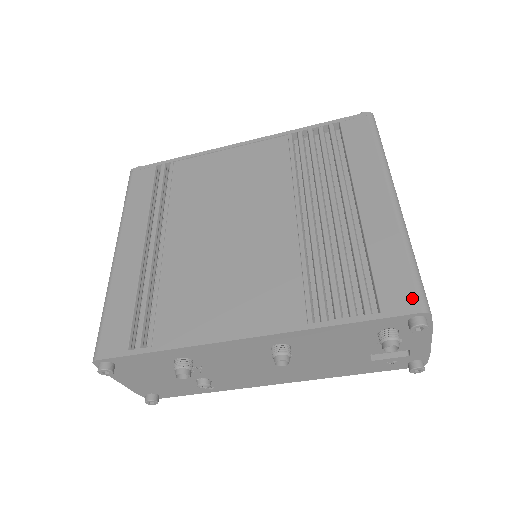
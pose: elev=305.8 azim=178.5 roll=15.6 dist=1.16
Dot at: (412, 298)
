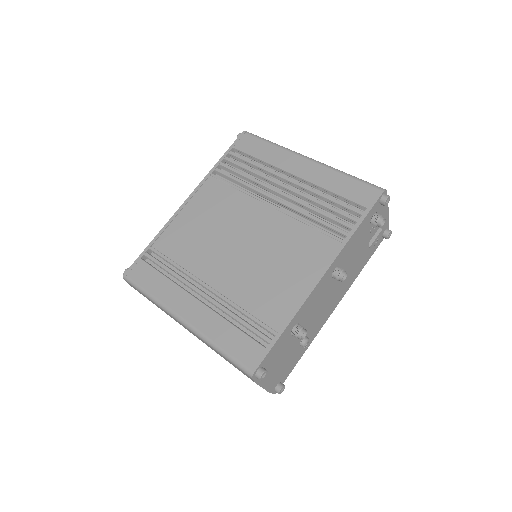
Dot at: (372, 190)
